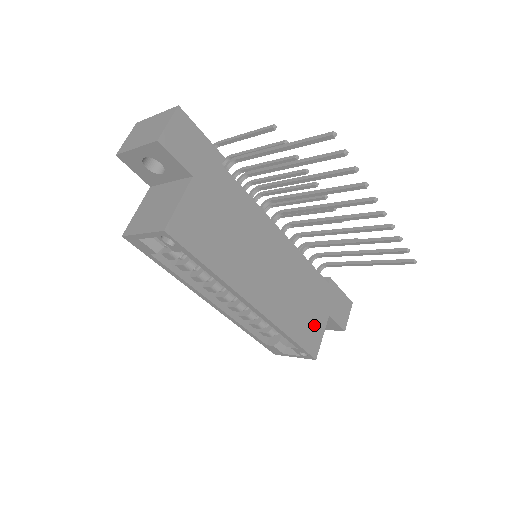
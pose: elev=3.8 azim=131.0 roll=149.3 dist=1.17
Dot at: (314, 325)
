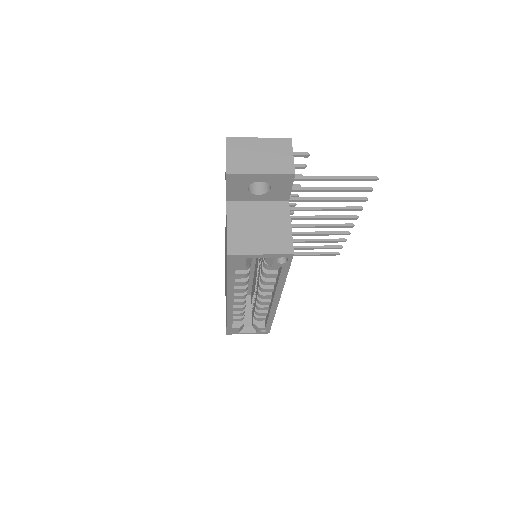
Dot at: occluded
